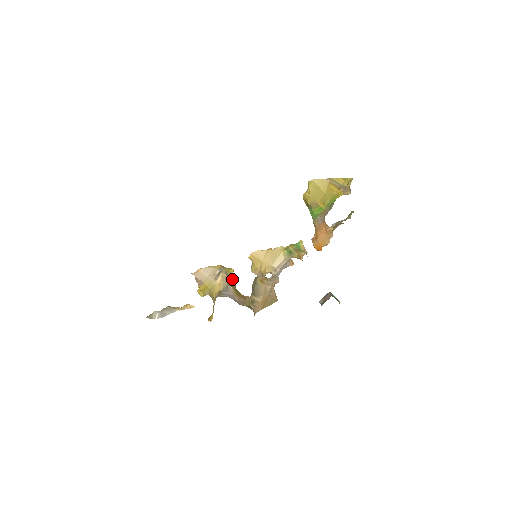
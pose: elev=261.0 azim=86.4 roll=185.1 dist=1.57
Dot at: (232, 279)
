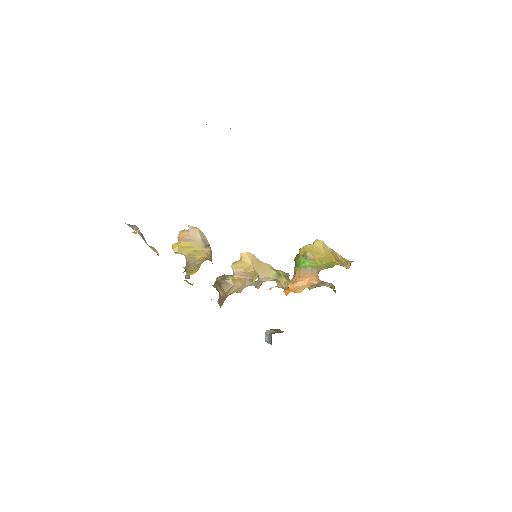
Dot at: occluded
